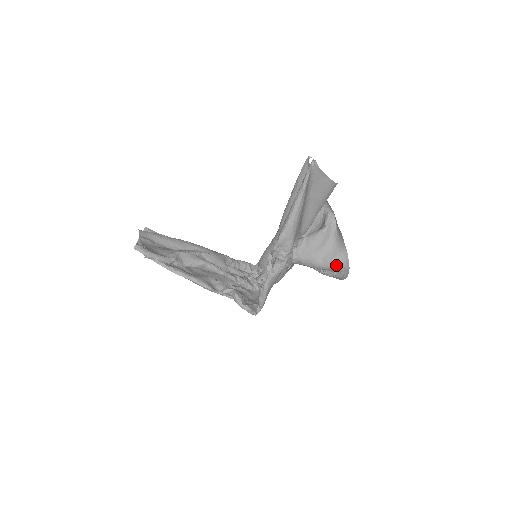
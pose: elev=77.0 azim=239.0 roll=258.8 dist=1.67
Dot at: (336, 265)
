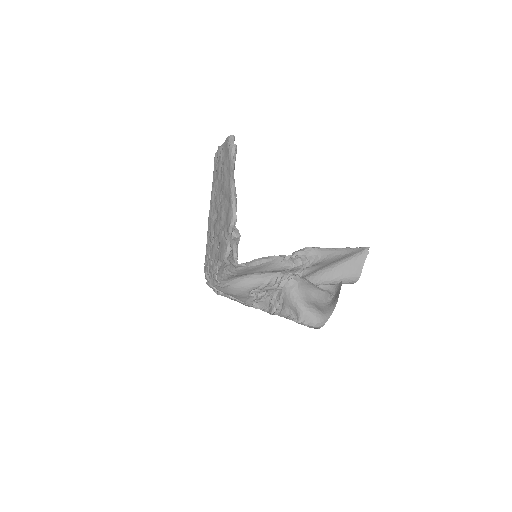
Dot at: (315, 315)
